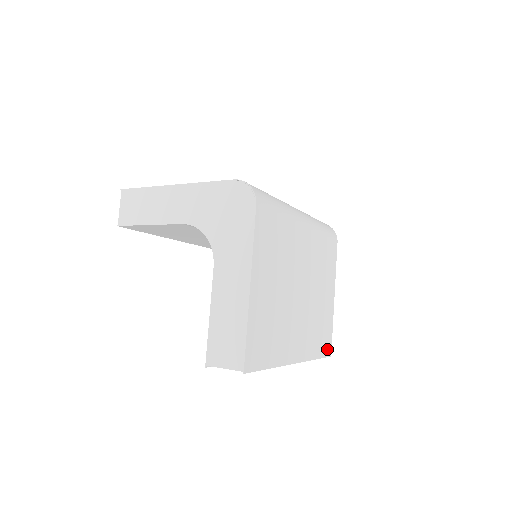
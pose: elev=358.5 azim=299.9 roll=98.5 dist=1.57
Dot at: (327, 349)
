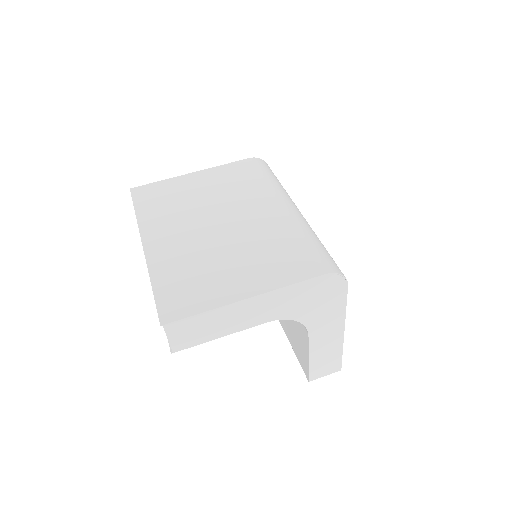
Dot at: occluded
